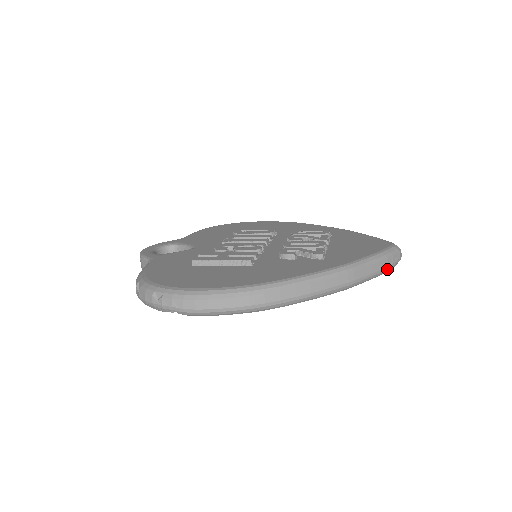
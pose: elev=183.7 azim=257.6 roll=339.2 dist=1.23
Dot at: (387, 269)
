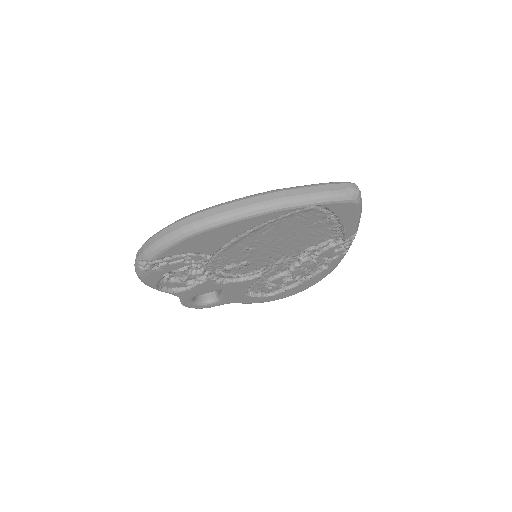
Dot at: (331, 193)
